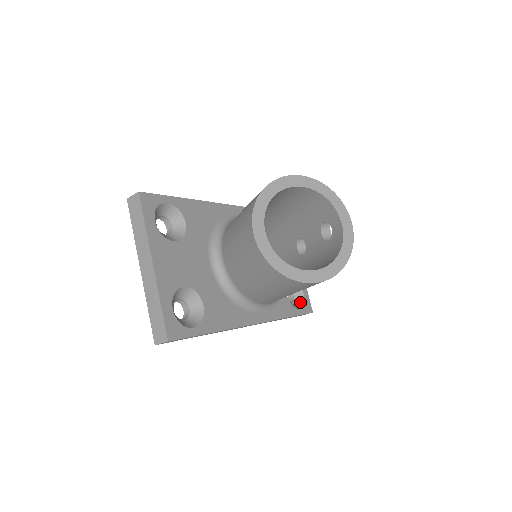
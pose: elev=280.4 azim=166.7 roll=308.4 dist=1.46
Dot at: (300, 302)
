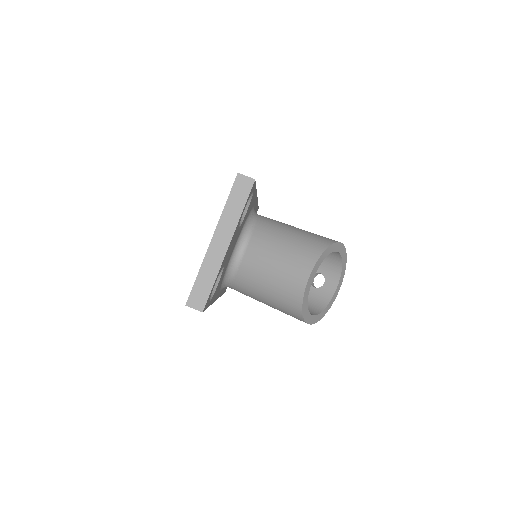
Dot at: occluded
